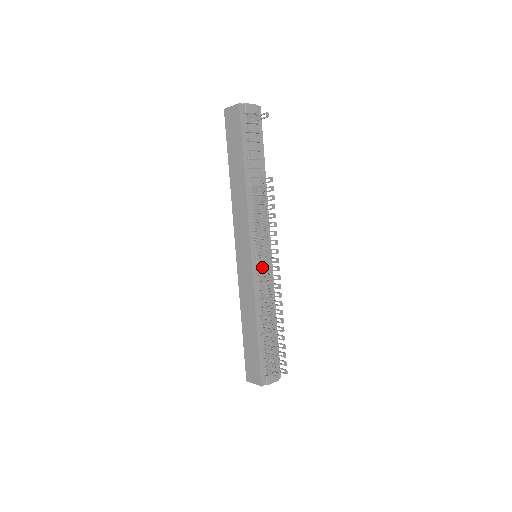
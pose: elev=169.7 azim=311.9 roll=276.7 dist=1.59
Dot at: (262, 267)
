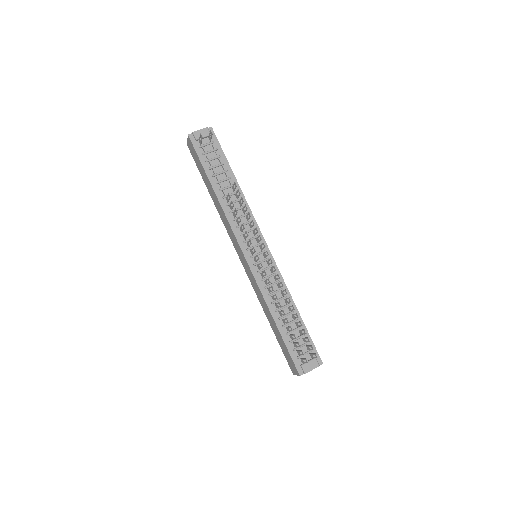
Dot at: occluded
